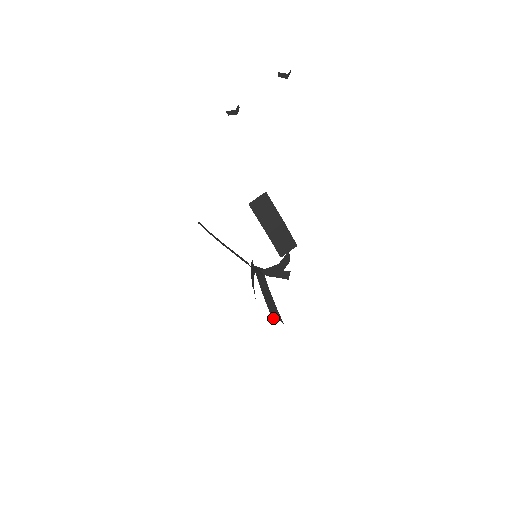
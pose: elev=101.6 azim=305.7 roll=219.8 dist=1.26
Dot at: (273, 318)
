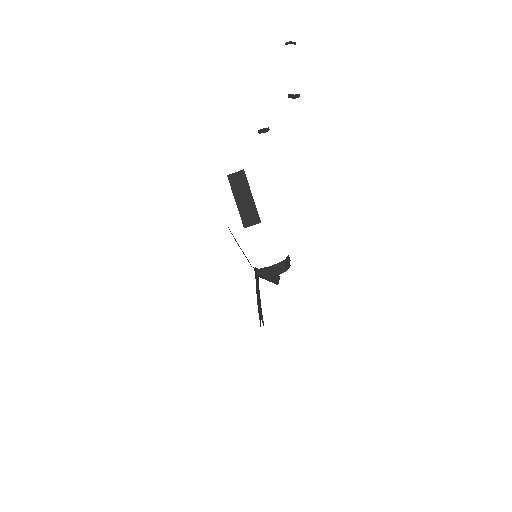
Dot at: (260, 323)
